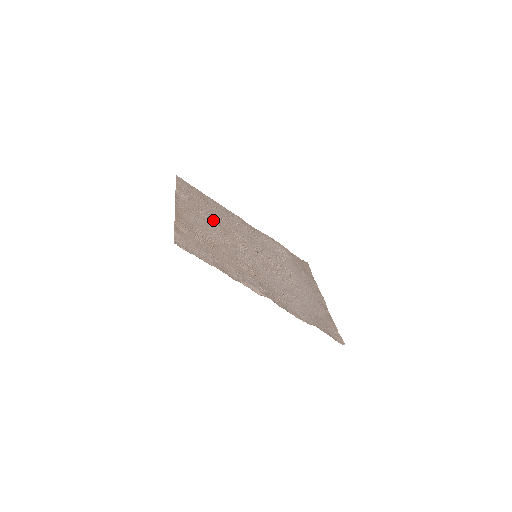
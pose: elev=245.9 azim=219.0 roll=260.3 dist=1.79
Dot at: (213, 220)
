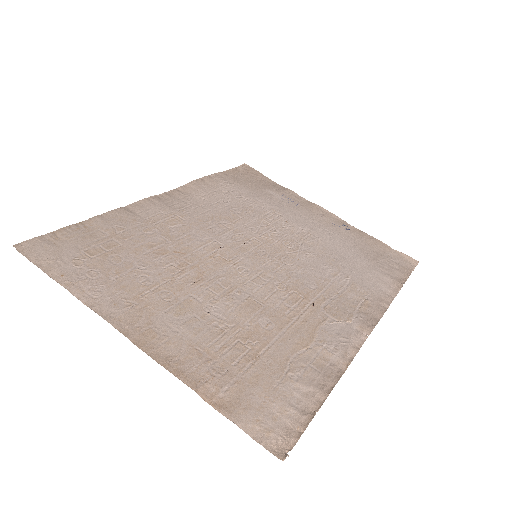
Dot at: (168, 272)
